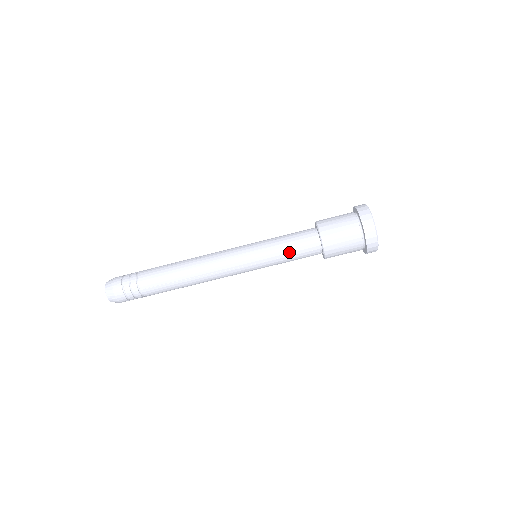
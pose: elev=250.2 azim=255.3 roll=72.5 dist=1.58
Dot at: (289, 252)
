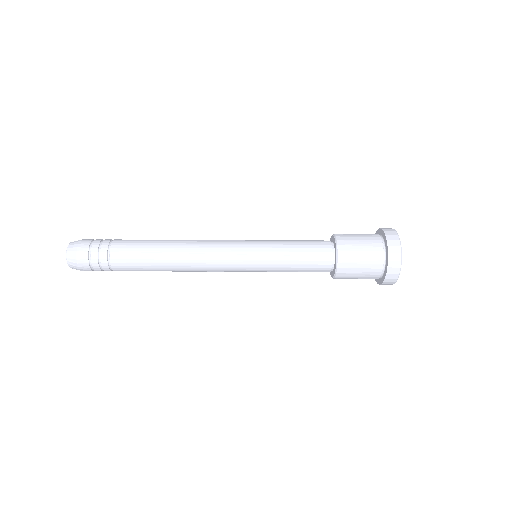
Dot at: (295, 271)
